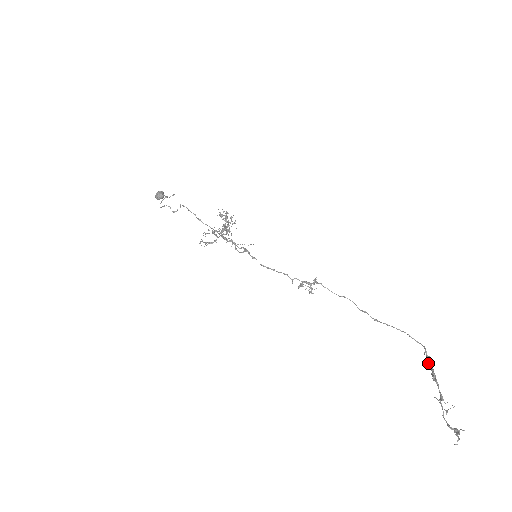
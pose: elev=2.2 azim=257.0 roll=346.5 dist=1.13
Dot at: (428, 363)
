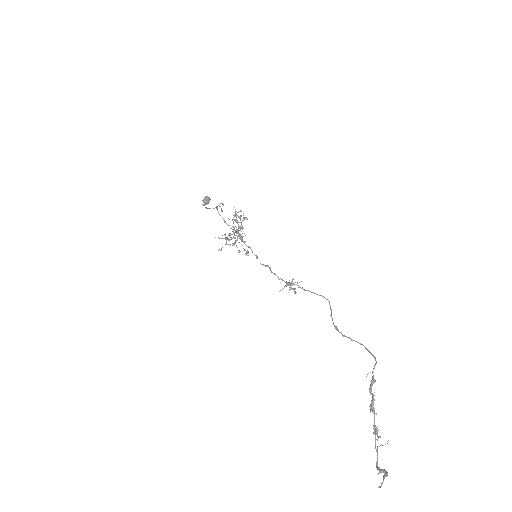
Dot at: occluded
